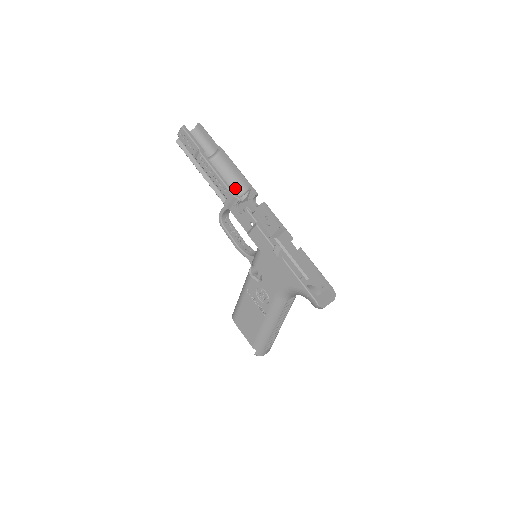
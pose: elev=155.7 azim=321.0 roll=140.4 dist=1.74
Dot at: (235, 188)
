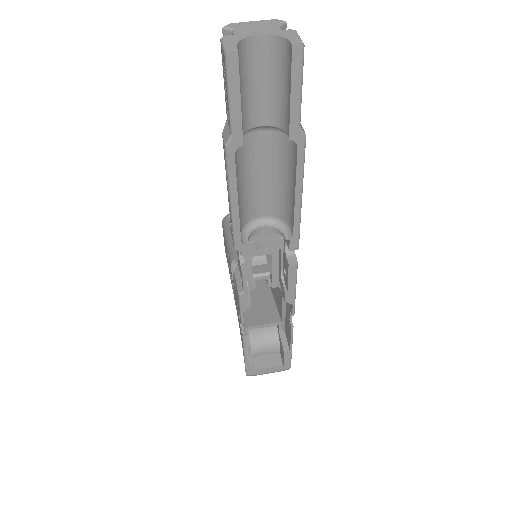
Dot at: (277, 204)
